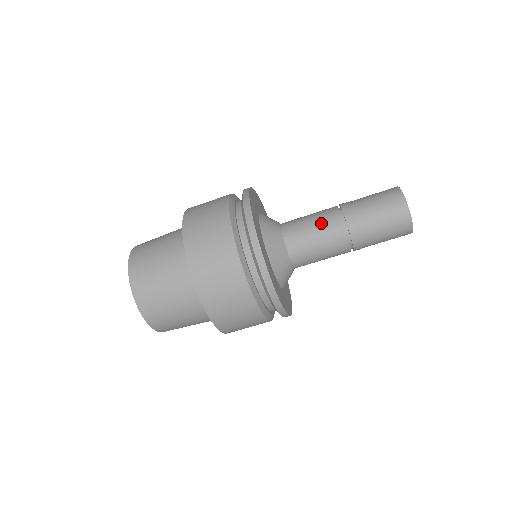
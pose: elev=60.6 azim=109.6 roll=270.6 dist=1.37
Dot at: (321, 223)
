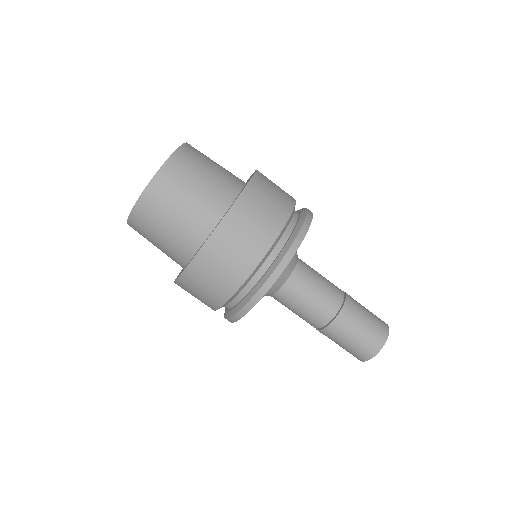
Dot at: occluded
